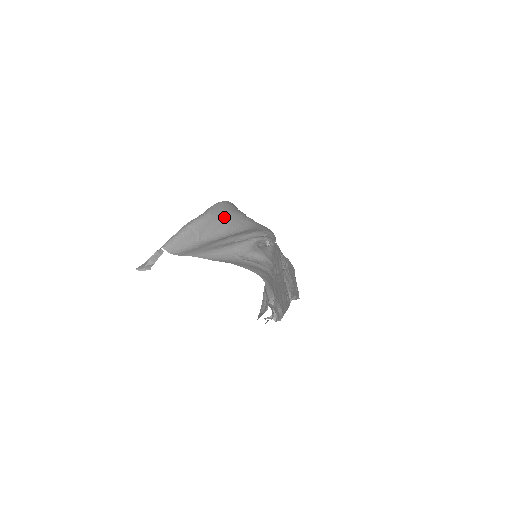
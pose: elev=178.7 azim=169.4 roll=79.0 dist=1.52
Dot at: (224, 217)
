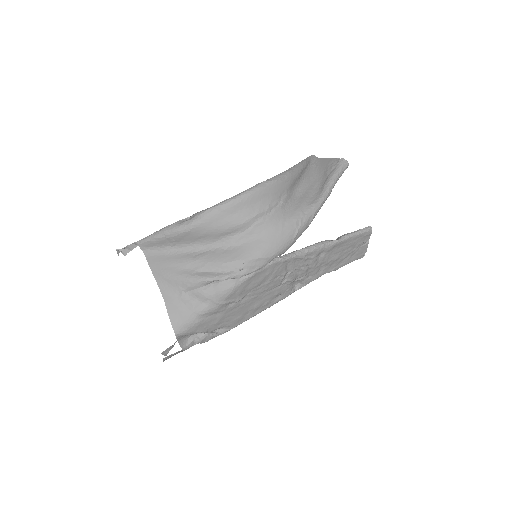
Dot at: (210, 230)
